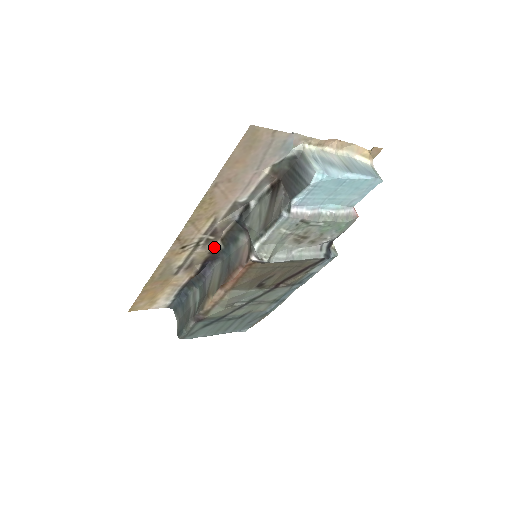
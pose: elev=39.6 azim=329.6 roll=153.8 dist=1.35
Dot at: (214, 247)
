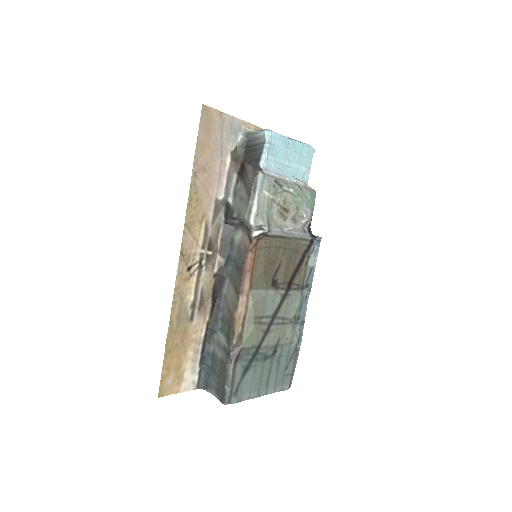
Dot at: (216, 266)
